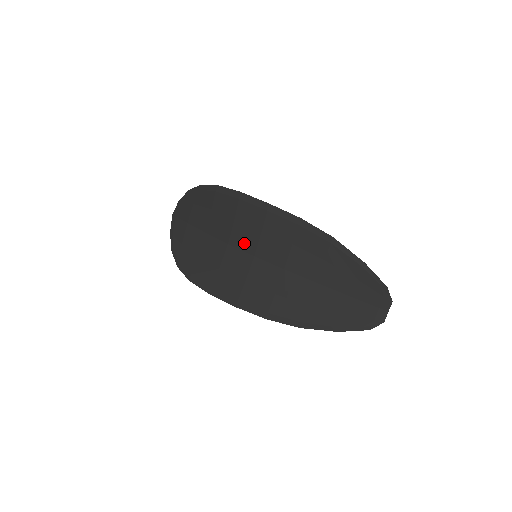
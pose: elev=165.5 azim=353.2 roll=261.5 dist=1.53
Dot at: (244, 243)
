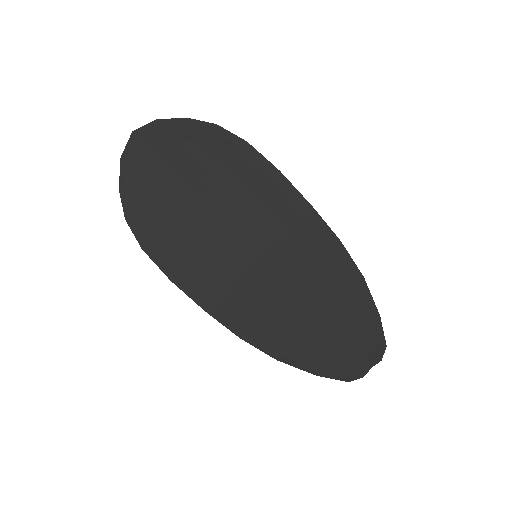
Dot at: (250, 235)
